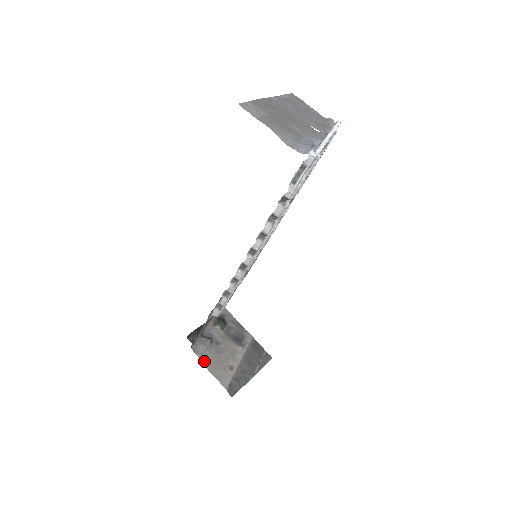
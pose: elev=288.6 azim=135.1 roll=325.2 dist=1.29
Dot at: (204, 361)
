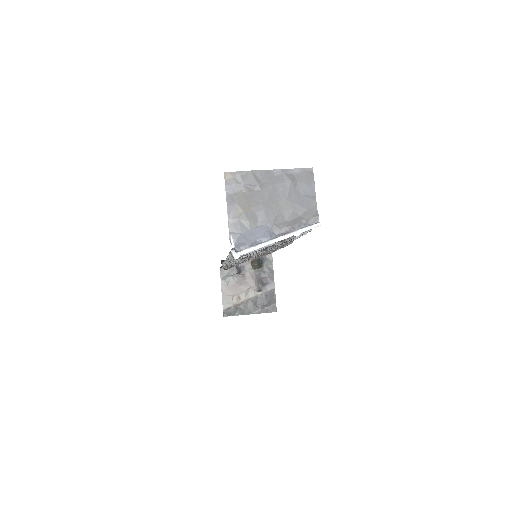
Dot at: (223, 282)
